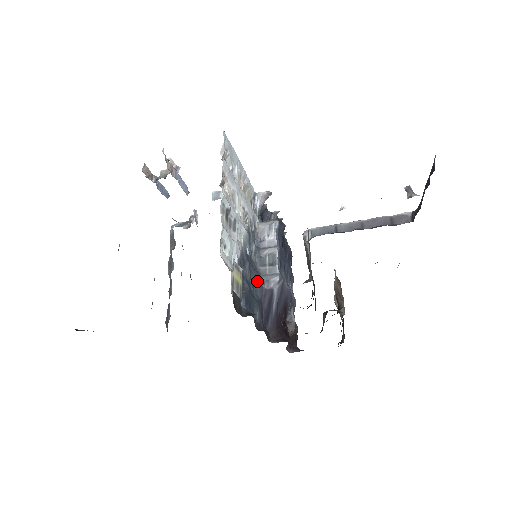
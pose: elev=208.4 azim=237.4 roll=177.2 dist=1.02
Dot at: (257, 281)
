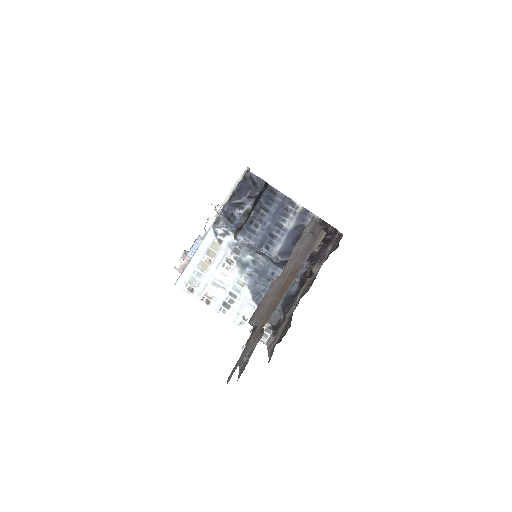
Dot at: (271, 265)
